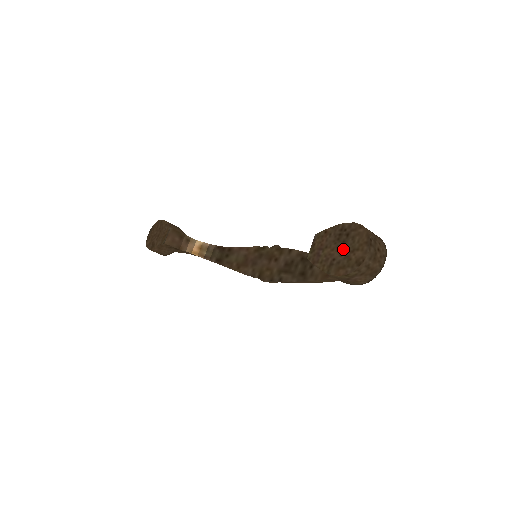
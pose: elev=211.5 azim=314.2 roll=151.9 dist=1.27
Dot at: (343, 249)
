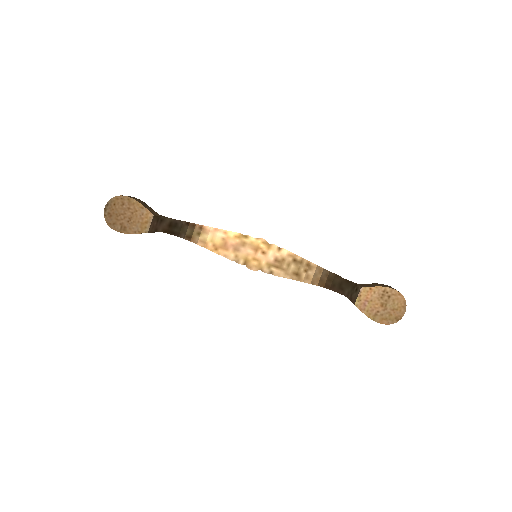
Dot at: (386, 306)
